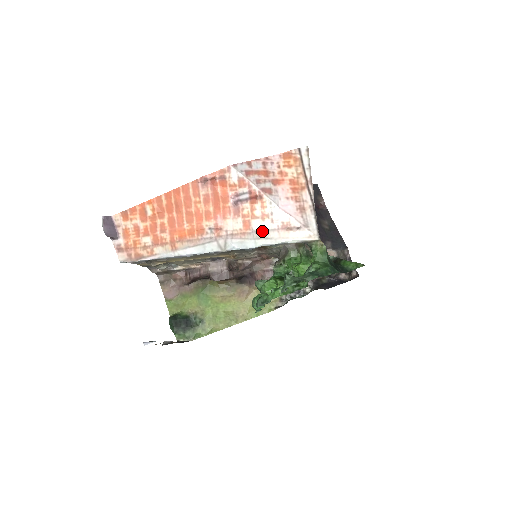
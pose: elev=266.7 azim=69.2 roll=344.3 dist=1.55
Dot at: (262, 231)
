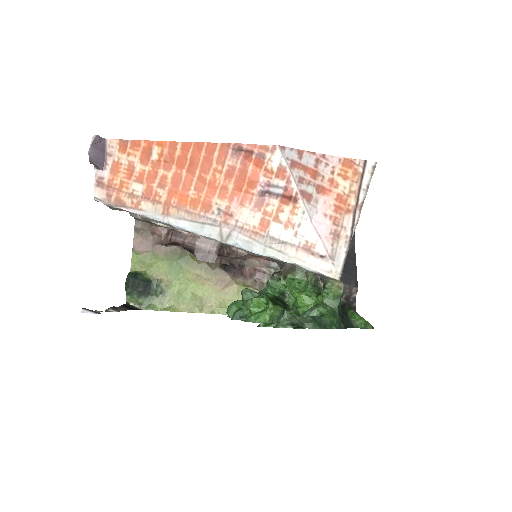
Dot at: (278, 240)
